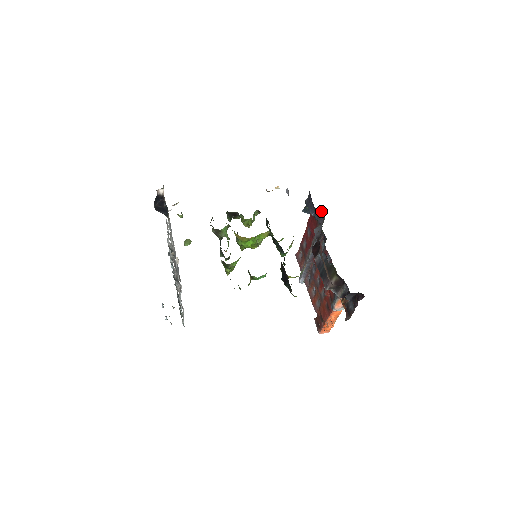
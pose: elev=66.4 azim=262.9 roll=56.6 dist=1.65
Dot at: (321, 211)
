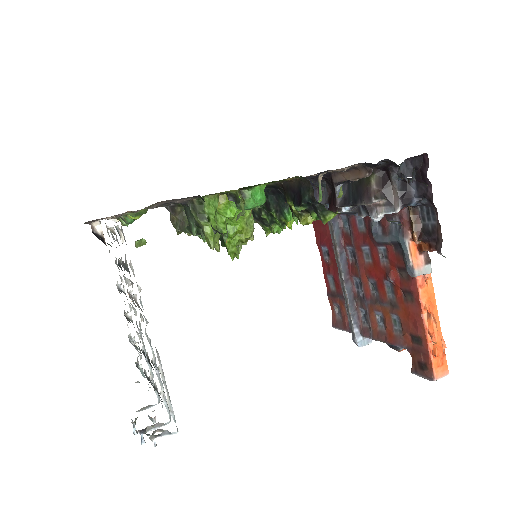
Dot at: (318, 189)
